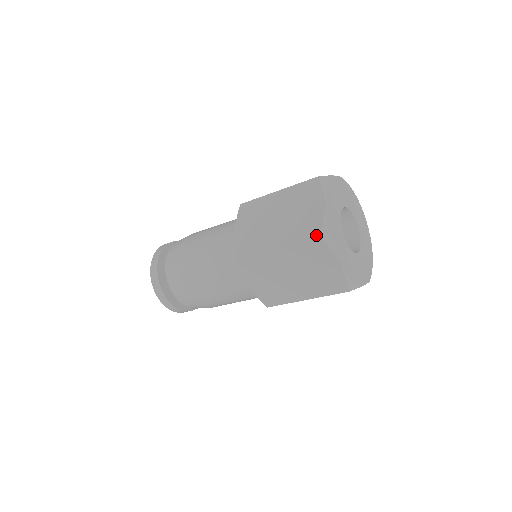
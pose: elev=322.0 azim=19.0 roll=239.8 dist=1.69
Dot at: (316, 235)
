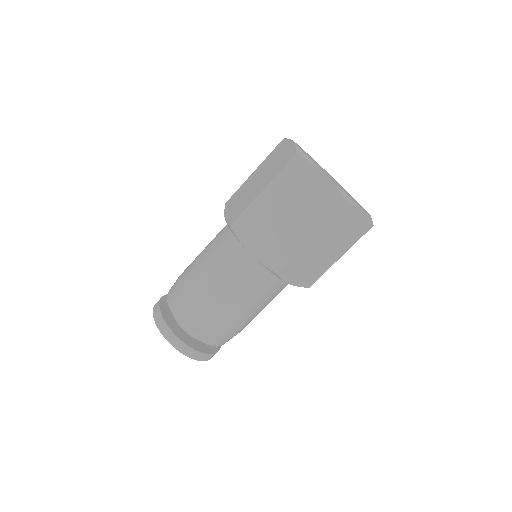
Dot at: (342, 205)
